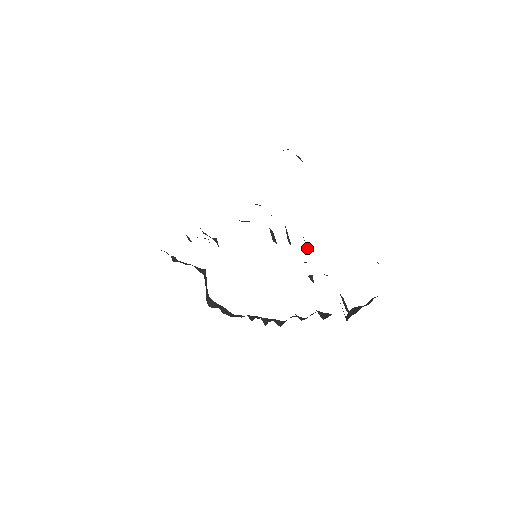
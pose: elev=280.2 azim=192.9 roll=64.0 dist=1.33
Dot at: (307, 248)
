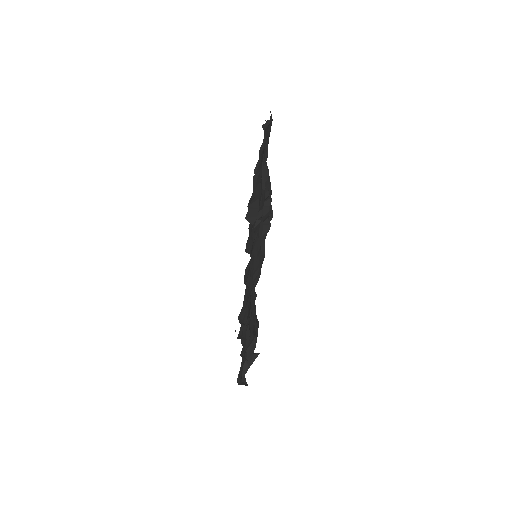
Dot at: occluded
